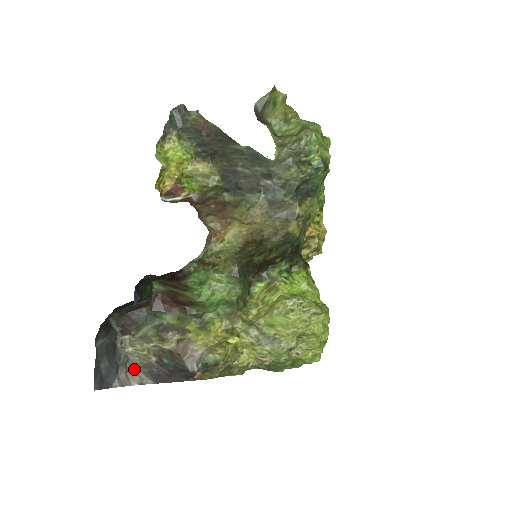
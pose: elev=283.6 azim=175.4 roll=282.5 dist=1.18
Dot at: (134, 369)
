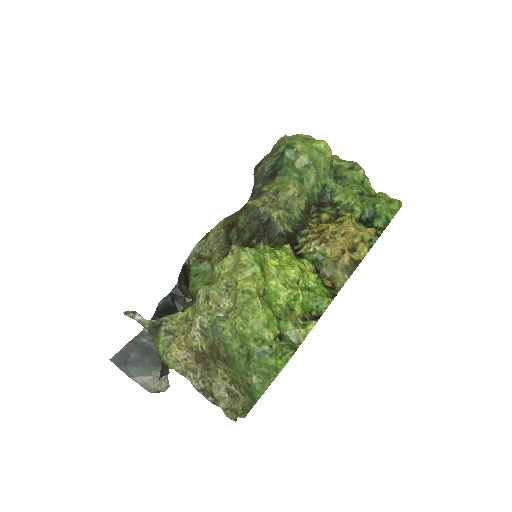
Dot at: occluded
